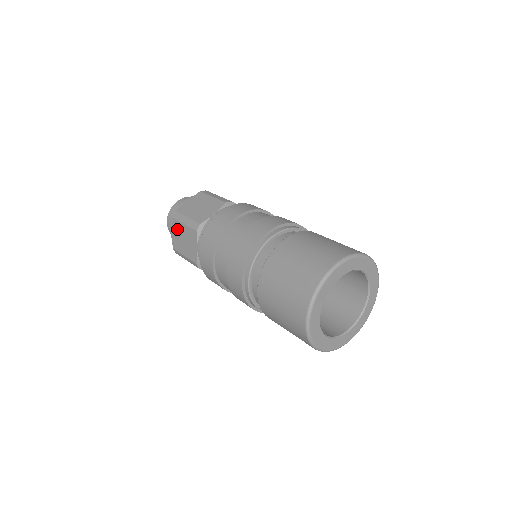
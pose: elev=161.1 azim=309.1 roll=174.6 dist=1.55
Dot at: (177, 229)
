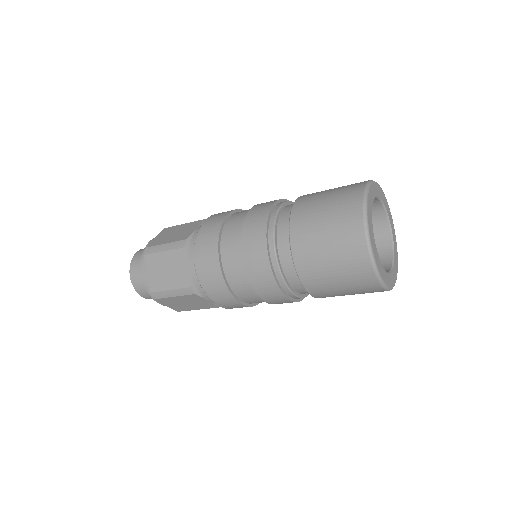
Dot at: (169, 302)
